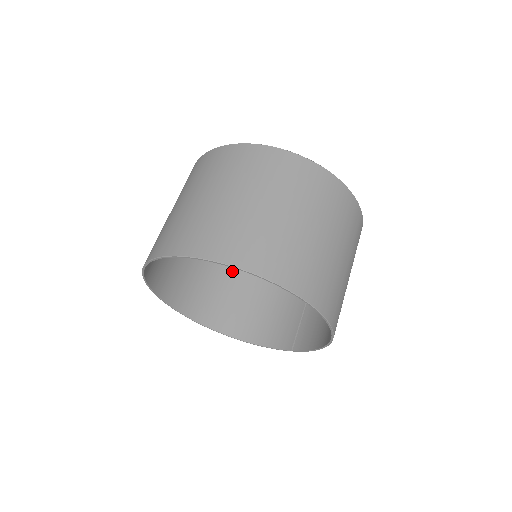
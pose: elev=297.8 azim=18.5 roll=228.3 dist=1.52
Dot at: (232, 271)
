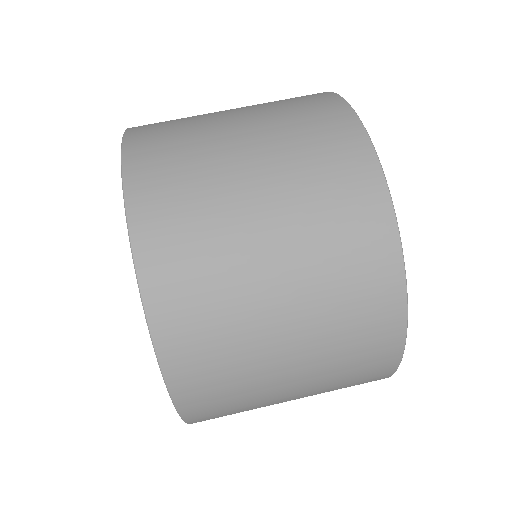
Dot at: occluded
